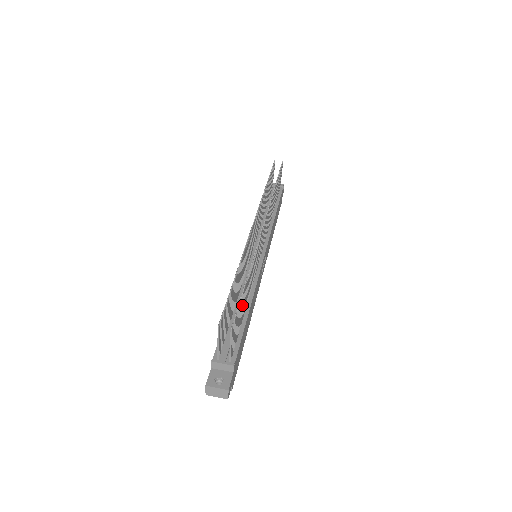
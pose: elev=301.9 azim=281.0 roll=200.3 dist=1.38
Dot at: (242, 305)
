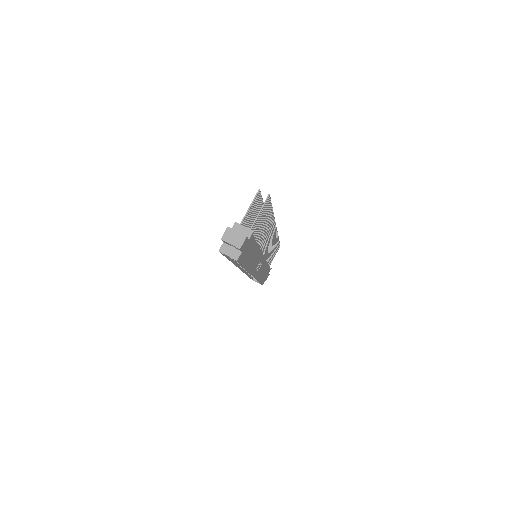
Dot at: (265, 219)
